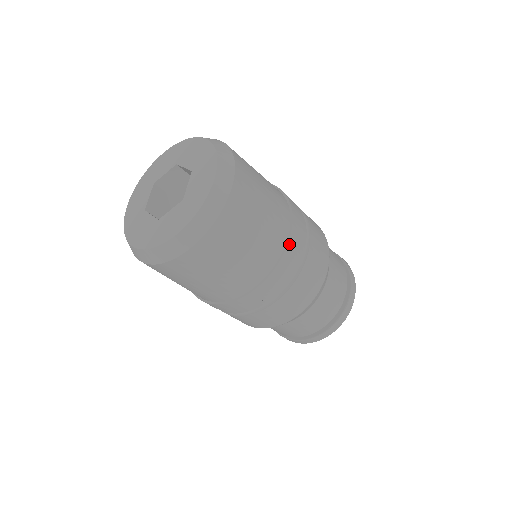
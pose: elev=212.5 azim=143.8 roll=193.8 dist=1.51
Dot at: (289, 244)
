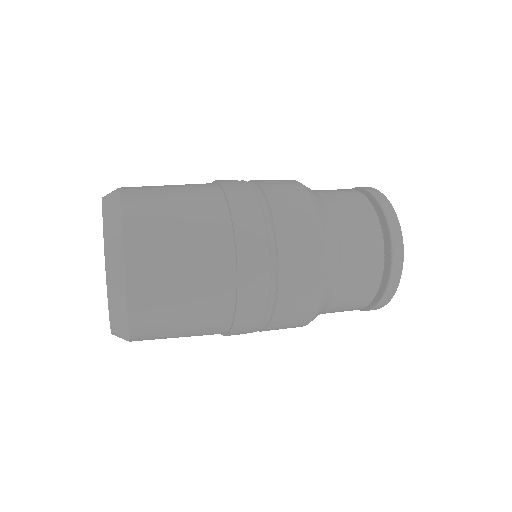
Dot at: (240, 276)
